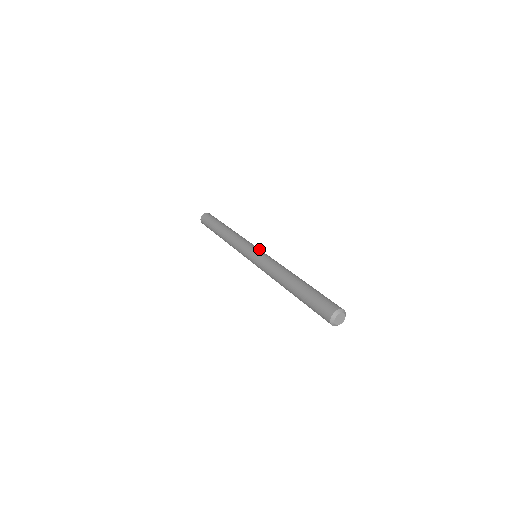
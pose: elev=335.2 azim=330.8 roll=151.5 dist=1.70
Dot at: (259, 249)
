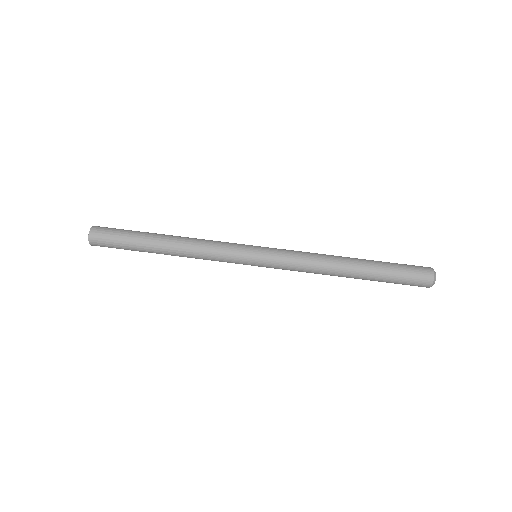
Dot at: (257, 248)
